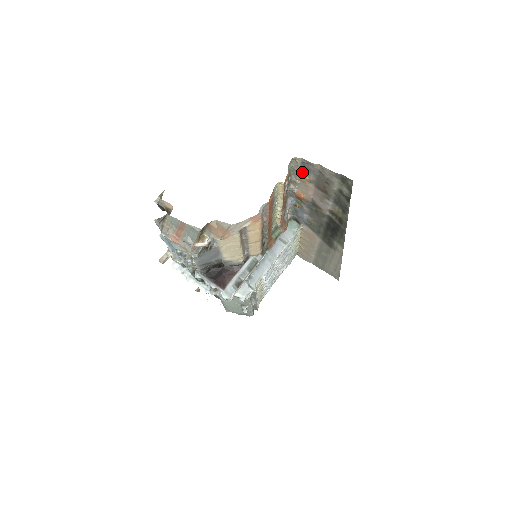
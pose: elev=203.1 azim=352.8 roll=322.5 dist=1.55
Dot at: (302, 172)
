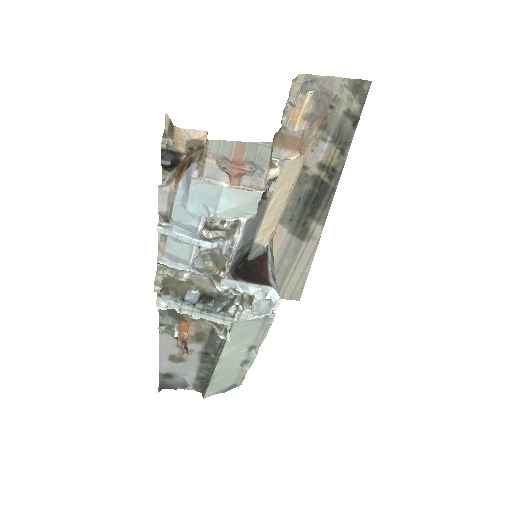
Dot at: (298, 105)
